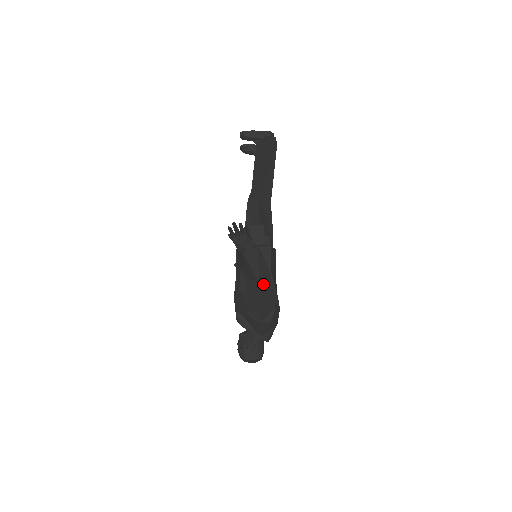
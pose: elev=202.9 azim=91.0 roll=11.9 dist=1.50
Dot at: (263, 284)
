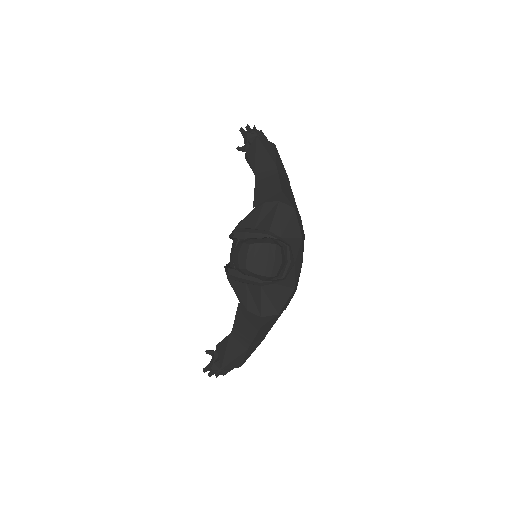
Dot at: (281, 175)
